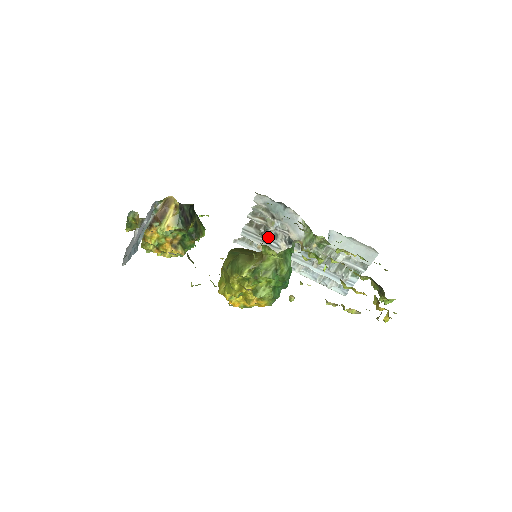
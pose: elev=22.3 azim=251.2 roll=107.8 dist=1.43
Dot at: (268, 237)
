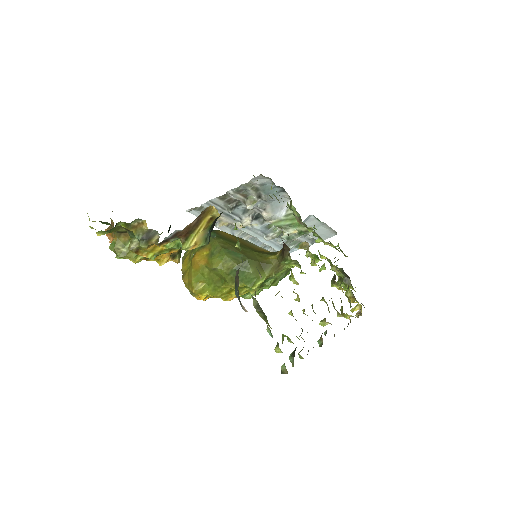
Dot at: (235, 211)
